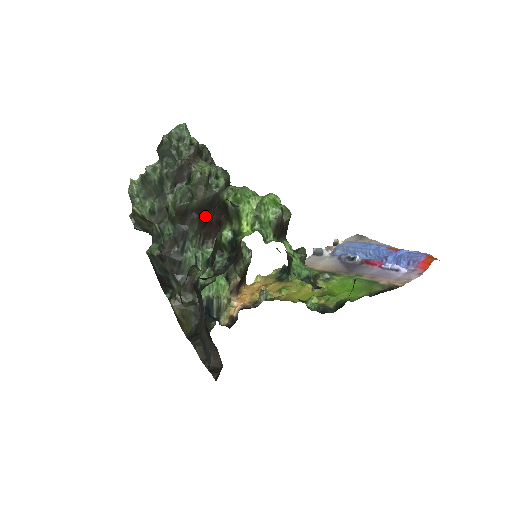
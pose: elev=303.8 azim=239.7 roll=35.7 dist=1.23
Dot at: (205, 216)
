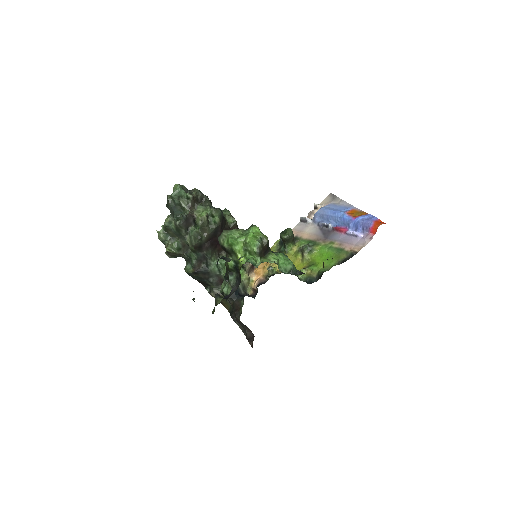
Dot at: (214, 241)
